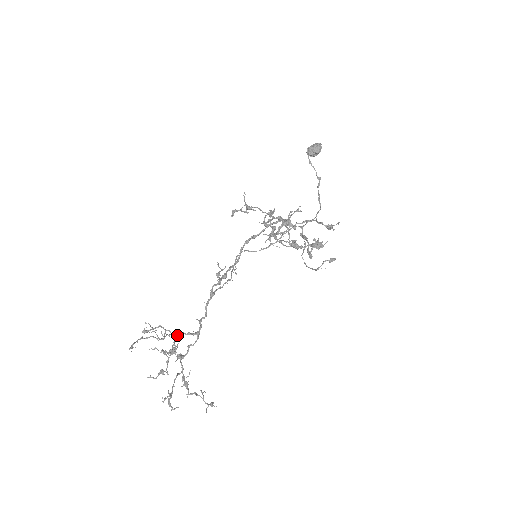
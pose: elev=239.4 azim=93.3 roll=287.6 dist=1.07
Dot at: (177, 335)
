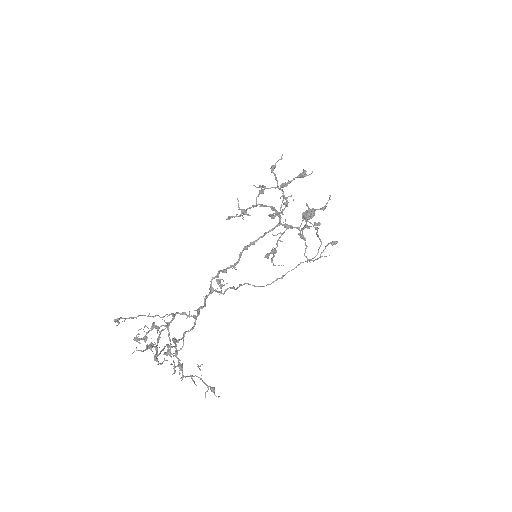
Dot at: occluded
